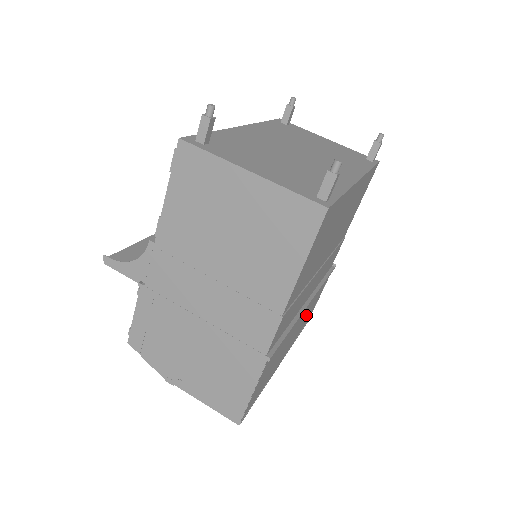
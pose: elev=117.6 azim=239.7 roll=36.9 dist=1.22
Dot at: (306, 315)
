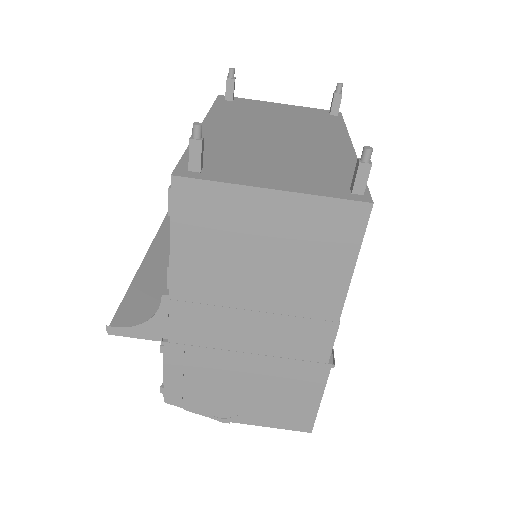
Dot at: occluded
